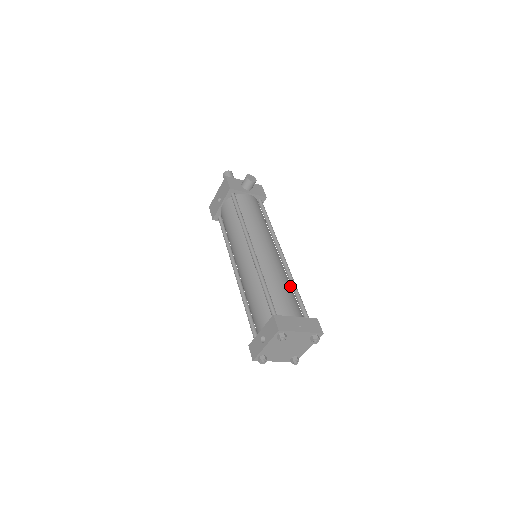
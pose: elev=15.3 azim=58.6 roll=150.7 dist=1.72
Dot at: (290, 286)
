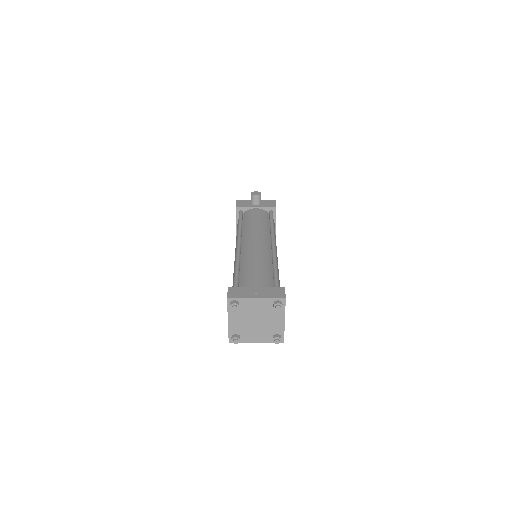
Dot at: (269, 267)
